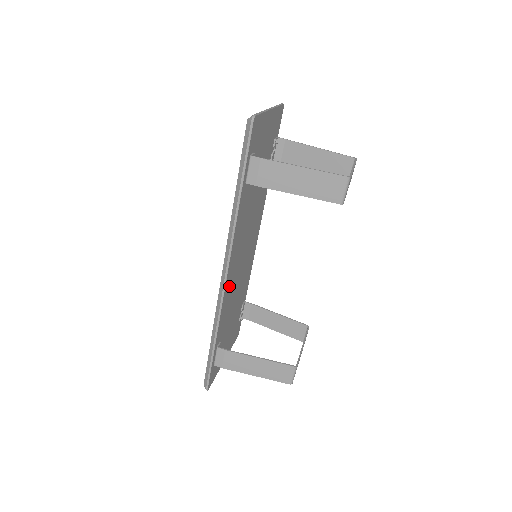
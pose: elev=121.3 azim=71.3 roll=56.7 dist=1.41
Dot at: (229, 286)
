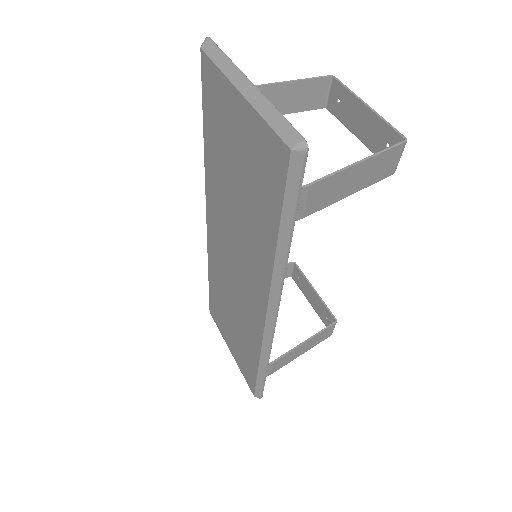
Dot at: occluded
